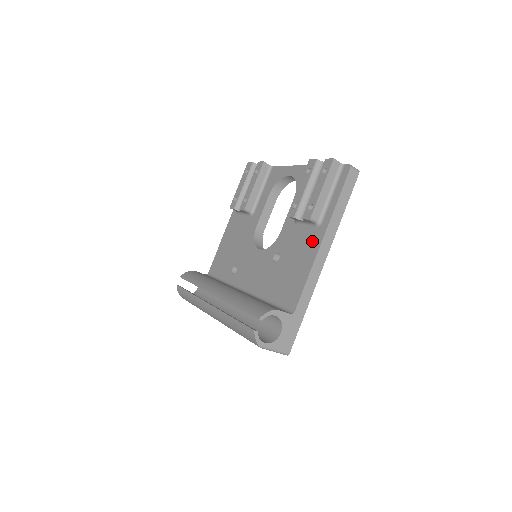
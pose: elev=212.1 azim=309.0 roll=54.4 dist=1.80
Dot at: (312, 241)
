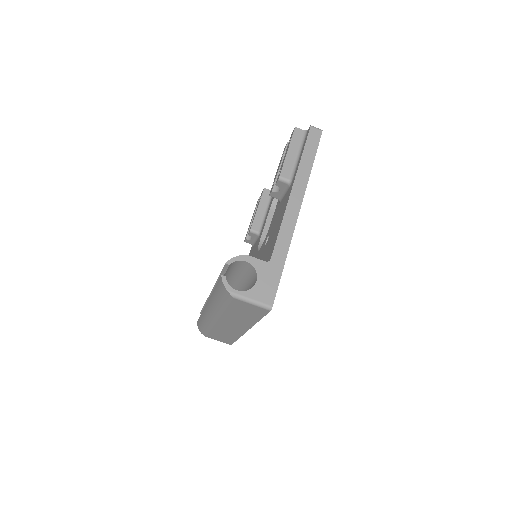
Dot at: (286, 198)
